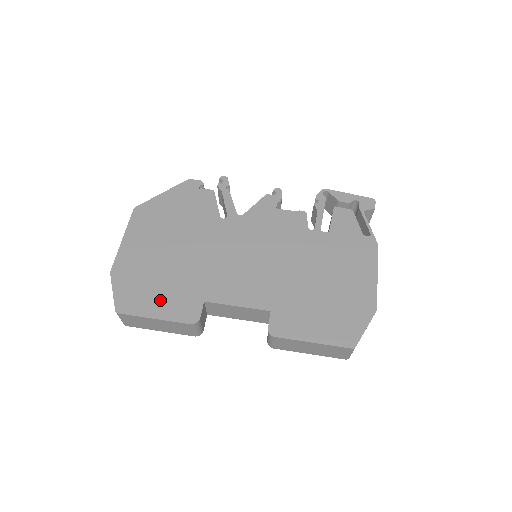
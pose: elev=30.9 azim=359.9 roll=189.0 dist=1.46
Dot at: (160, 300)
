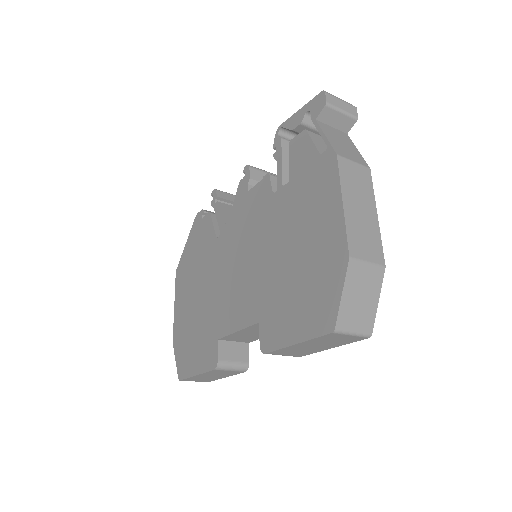
Dot at: (196, 354)
